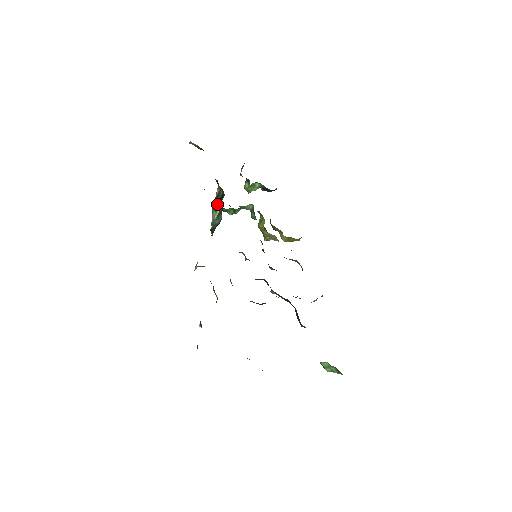
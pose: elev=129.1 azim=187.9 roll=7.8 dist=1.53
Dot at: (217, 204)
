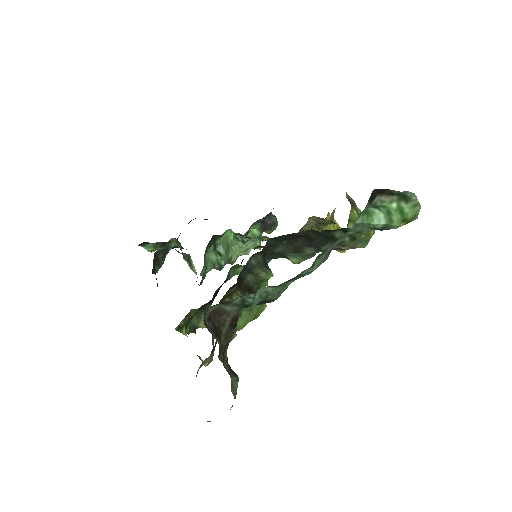
Dot at: (188, 259)
